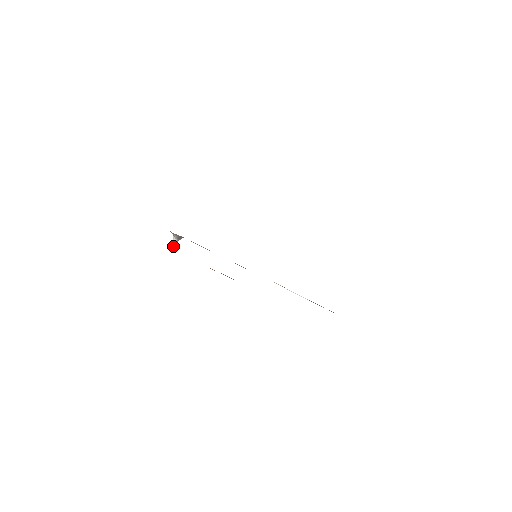
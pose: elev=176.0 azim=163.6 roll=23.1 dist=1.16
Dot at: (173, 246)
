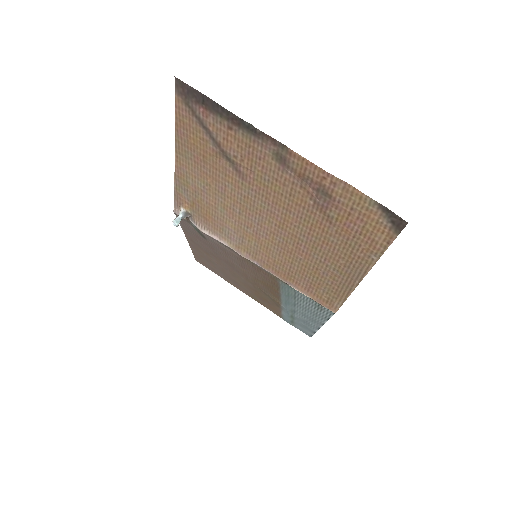
Dot at: (176, 221)
